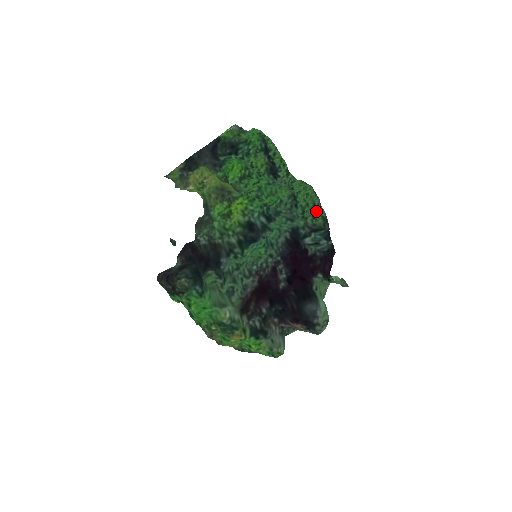
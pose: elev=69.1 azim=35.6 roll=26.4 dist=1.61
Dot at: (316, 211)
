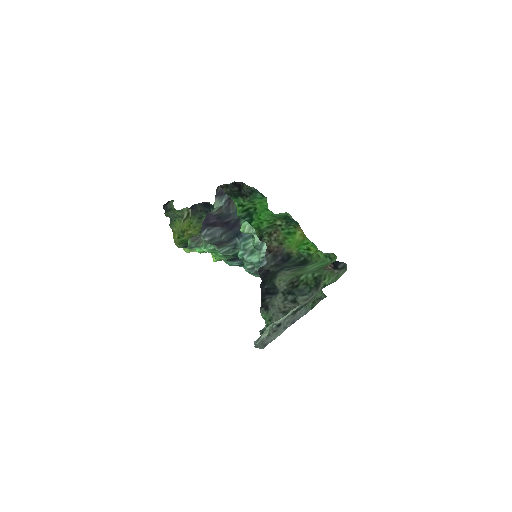
Dot at: occluded
